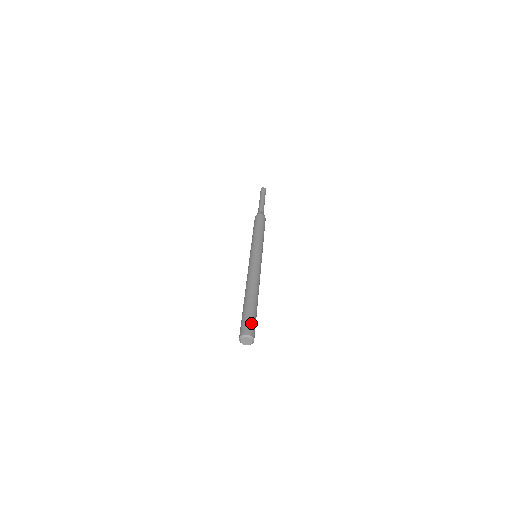
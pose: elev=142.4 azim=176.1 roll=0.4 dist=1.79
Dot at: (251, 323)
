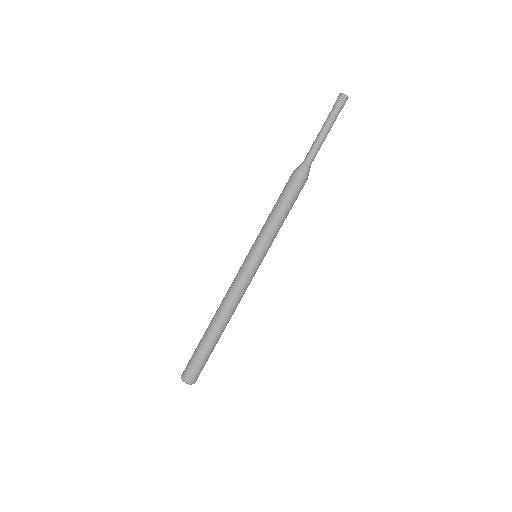
Dot at: (200, 370)
